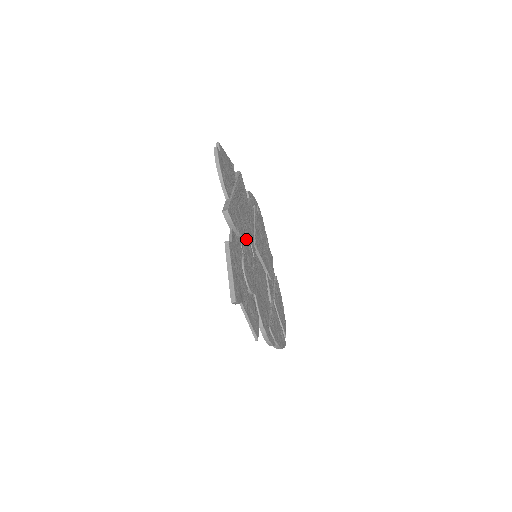
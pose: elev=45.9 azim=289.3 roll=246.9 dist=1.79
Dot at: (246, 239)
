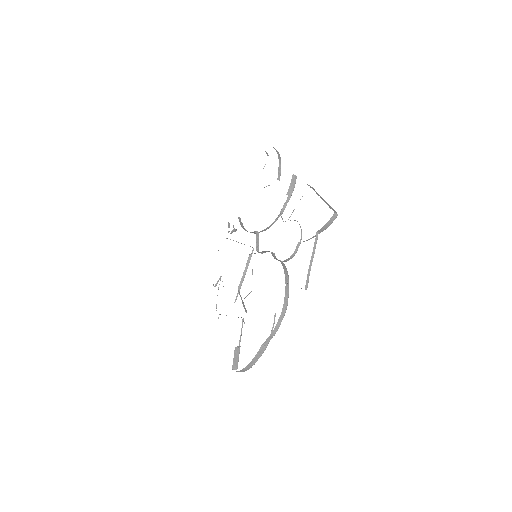
Dot at: (266, 228)
